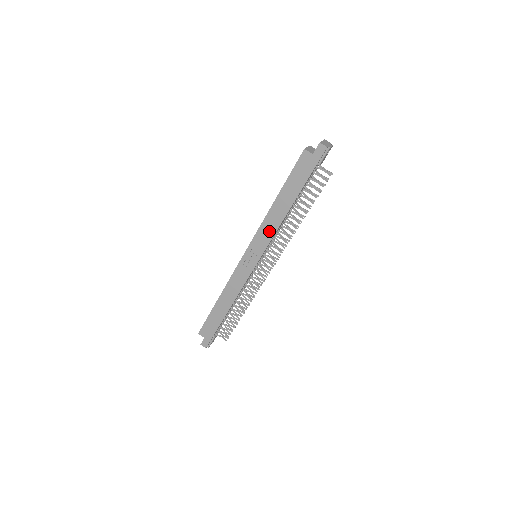
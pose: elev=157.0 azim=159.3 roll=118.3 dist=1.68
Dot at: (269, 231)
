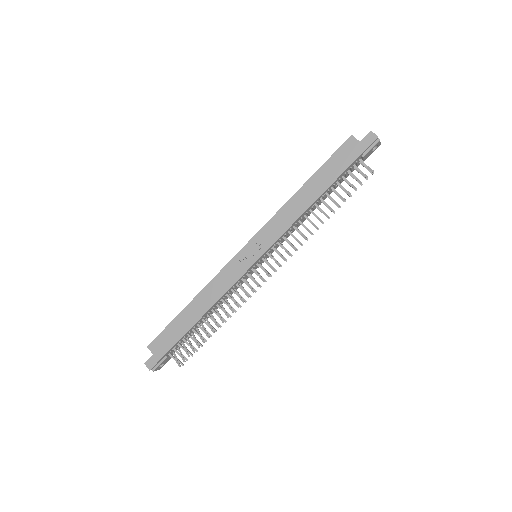
Dot at: (284, 222)
